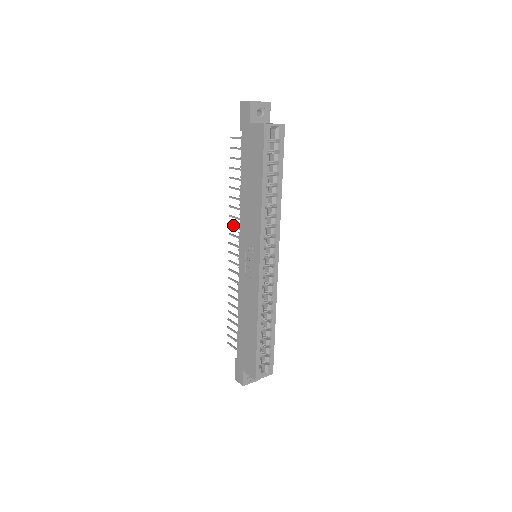
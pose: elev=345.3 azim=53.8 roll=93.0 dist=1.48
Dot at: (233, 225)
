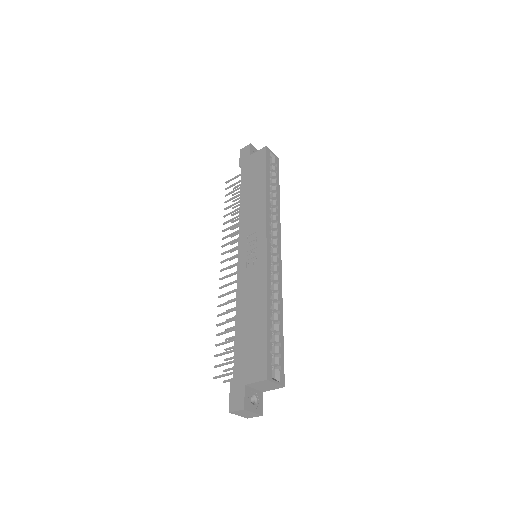
Dot at: (227, 243)
